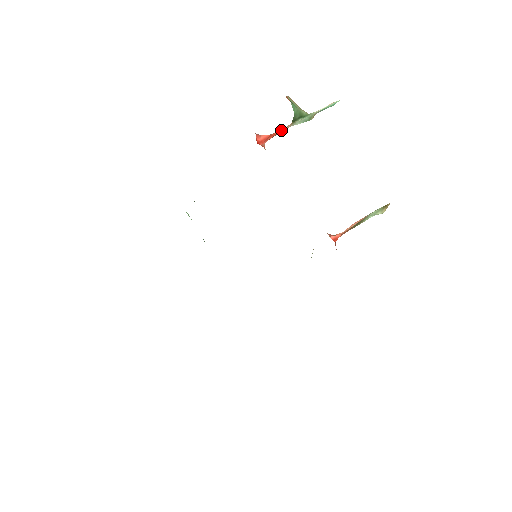
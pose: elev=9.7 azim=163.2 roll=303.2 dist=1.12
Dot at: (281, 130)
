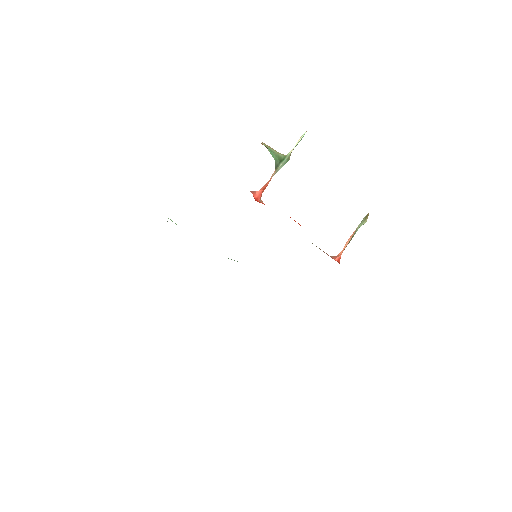
Dot at: (269, 180)
